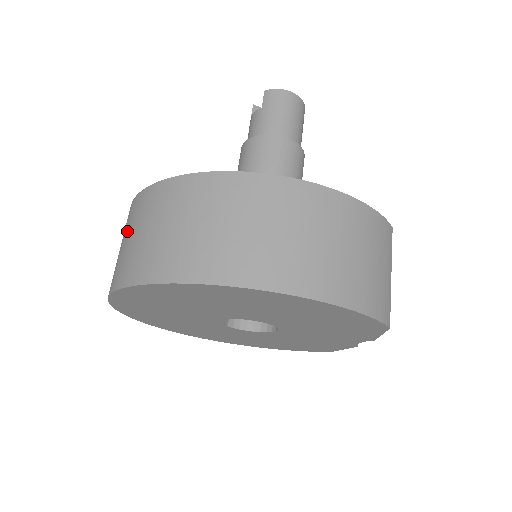
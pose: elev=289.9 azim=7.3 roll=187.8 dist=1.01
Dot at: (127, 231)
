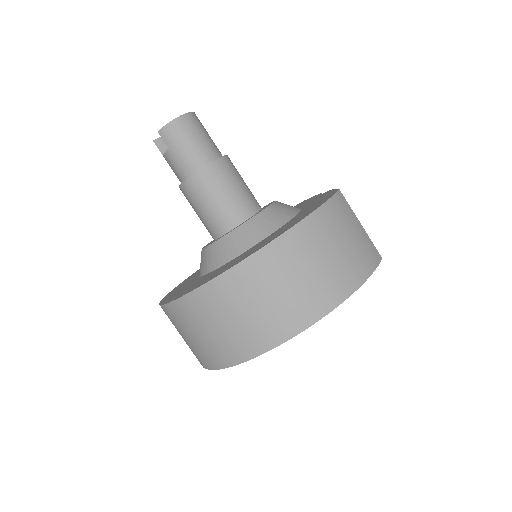
Dot at: (182, 330)
